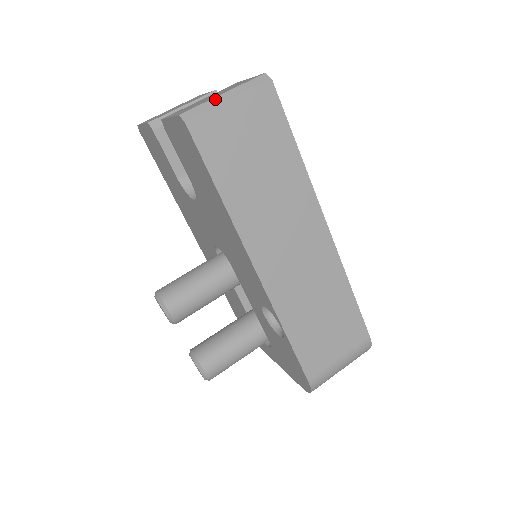
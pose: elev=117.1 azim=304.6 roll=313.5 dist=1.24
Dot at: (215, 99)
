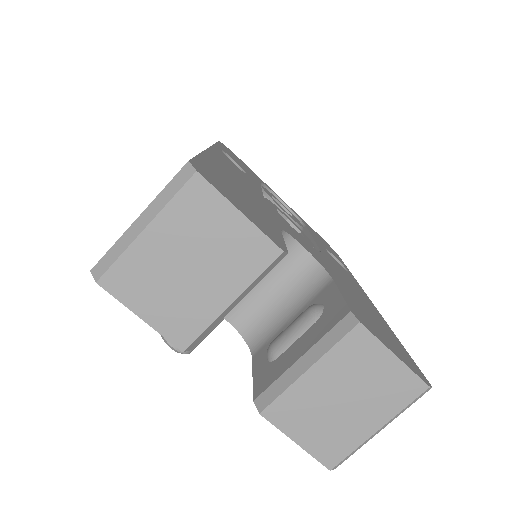
Dot at: (369, 439)
